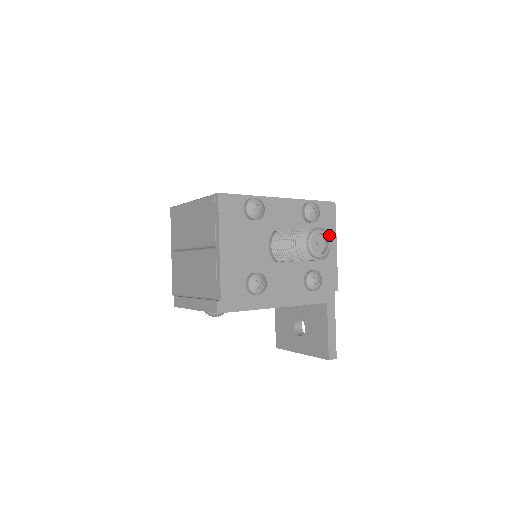
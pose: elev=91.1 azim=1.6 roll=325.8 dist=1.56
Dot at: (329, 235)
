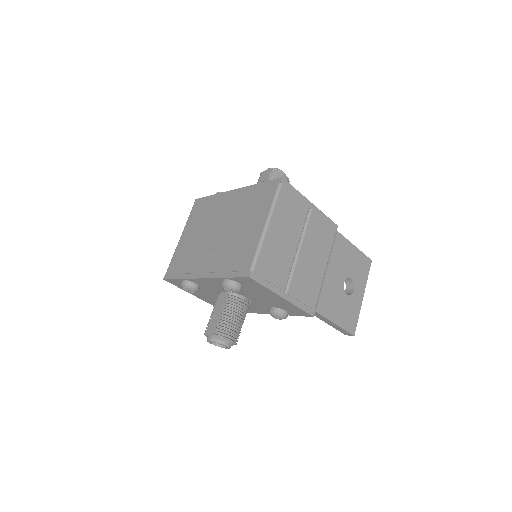
Dot at: (267, 293)
